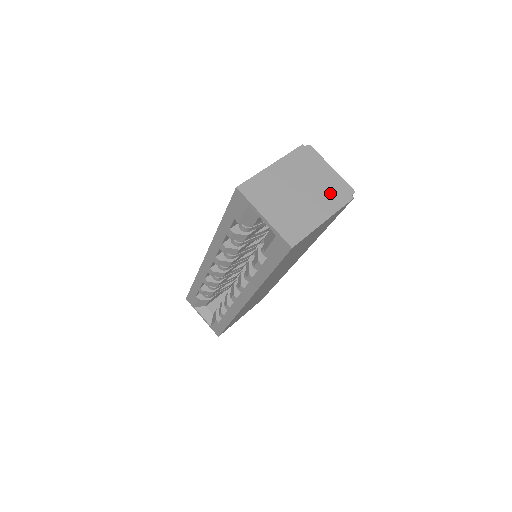
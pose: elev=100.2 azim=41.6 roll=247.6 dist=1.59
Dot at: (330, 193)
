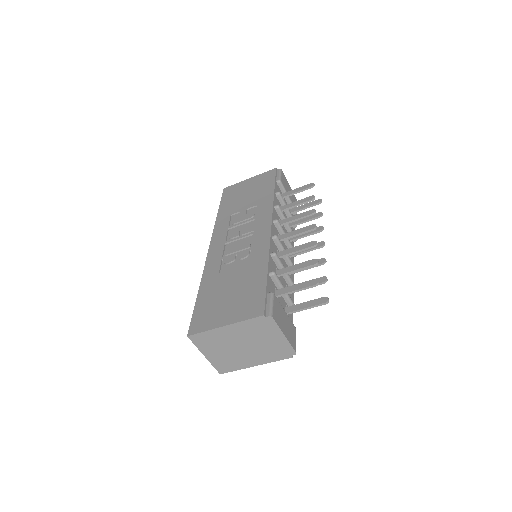
Dot at: (271, 351)
